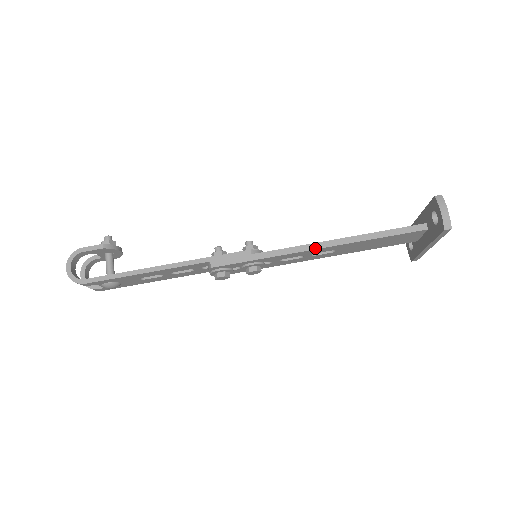
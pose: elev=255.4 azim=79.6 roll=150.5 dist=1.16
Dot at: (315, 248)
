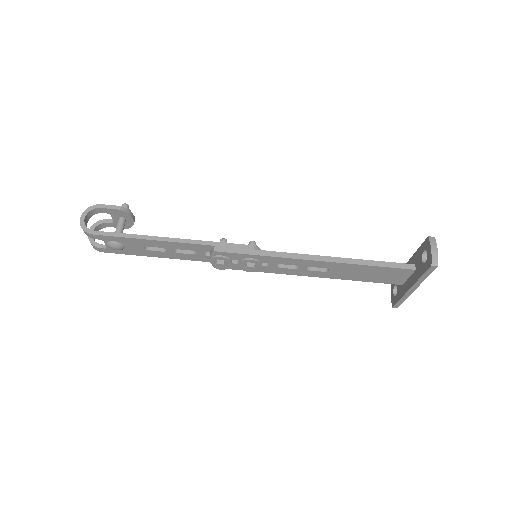
Dot at: (312, 259)
